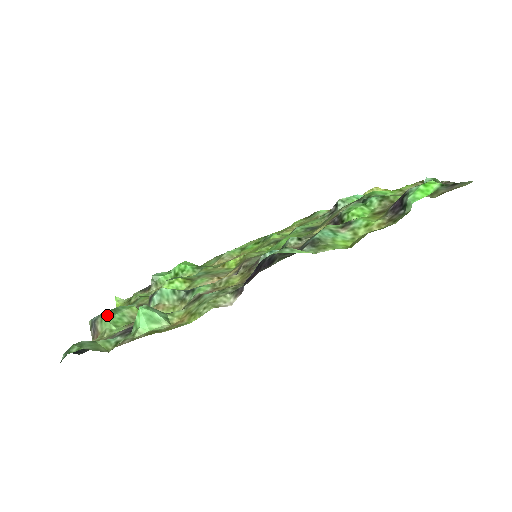
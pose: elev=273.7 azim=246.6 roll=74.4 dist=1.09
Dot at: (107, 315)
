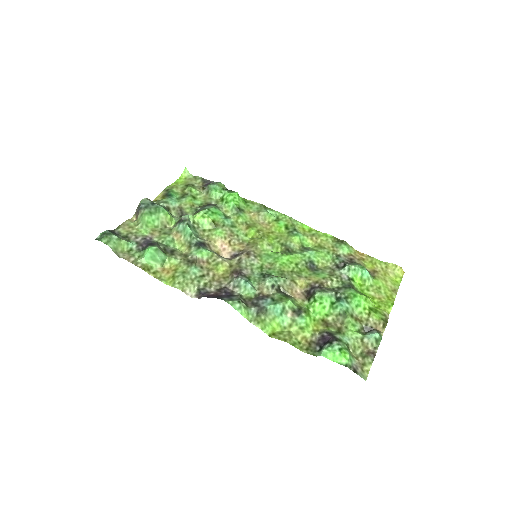
Dot at: (148, 213)
